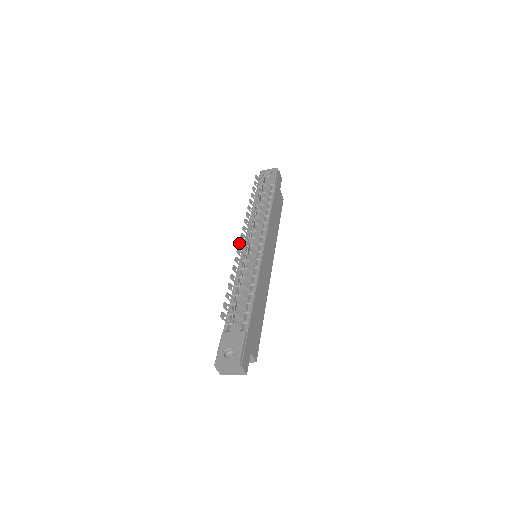
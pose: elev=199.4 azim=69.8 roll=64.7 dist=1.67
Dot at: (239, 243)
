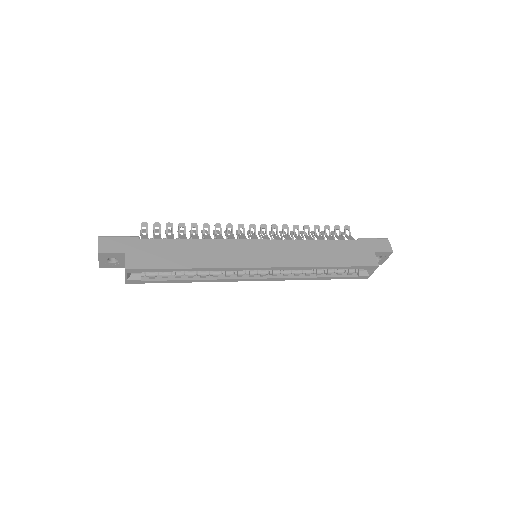
Dot at: occluded
